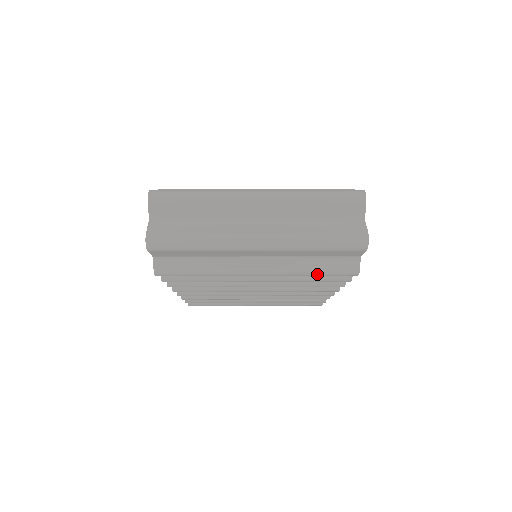
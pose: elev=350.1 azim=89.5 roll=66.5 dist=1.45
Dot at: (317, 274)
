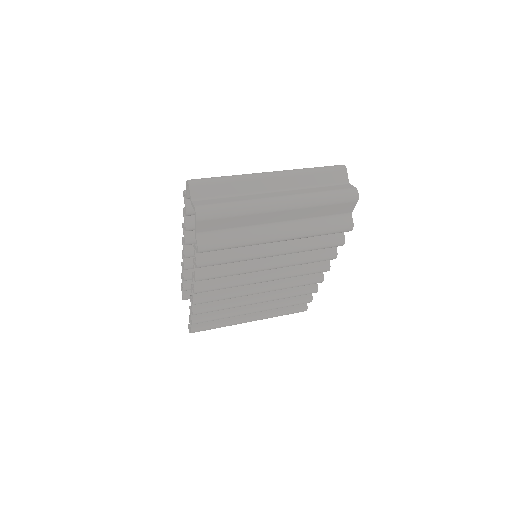
Dot at: (324, 232)
